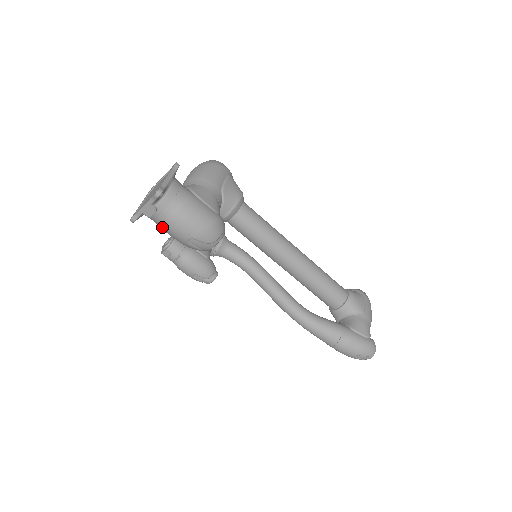
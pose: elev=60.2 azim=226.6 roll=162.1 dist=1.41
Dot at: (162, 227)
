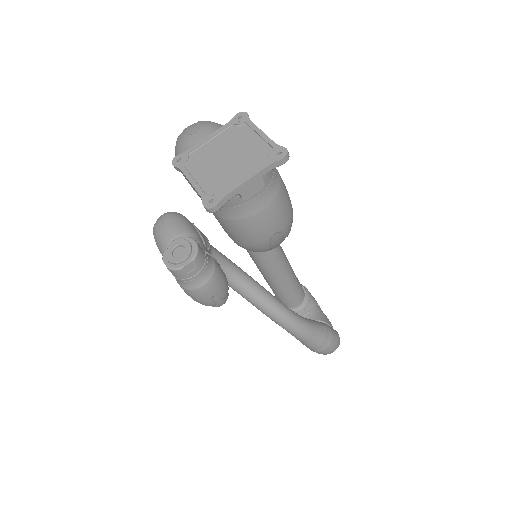
Dot at: (245, 217)
